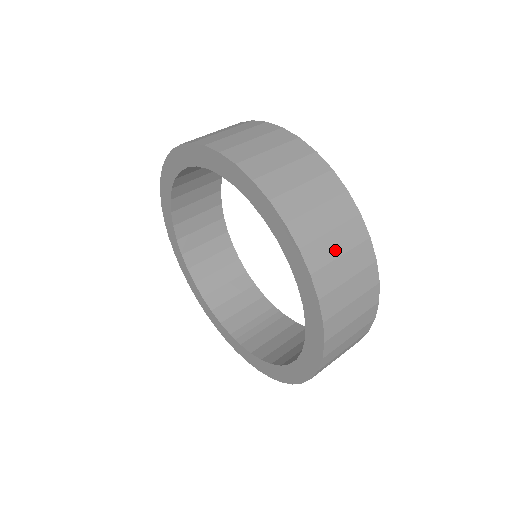
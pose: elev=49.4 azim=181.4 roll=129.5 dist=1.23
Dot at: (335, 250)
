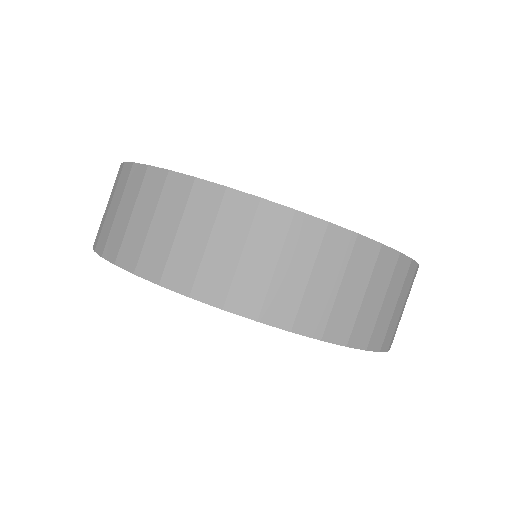
Dot at: (402, 313)
